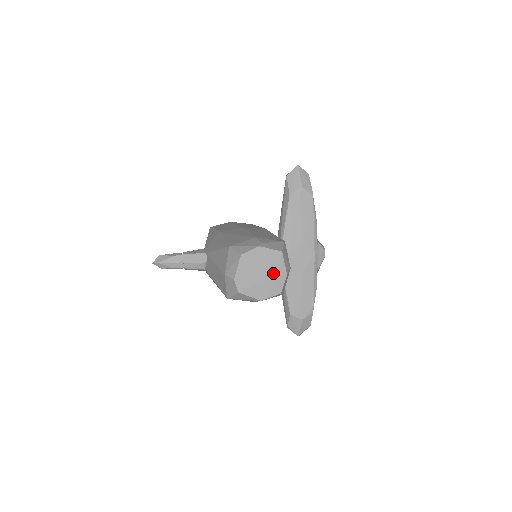
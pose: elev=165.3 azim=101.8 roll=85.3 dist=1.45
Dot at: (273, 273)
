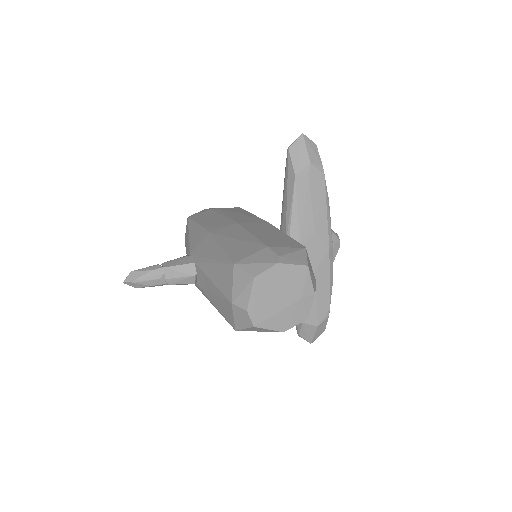
Dot at: (297, 295)
